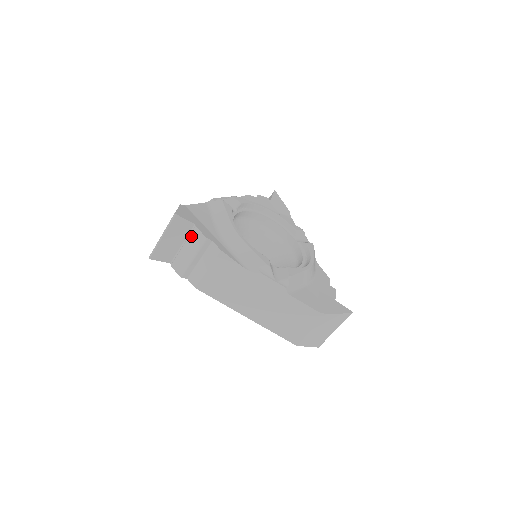
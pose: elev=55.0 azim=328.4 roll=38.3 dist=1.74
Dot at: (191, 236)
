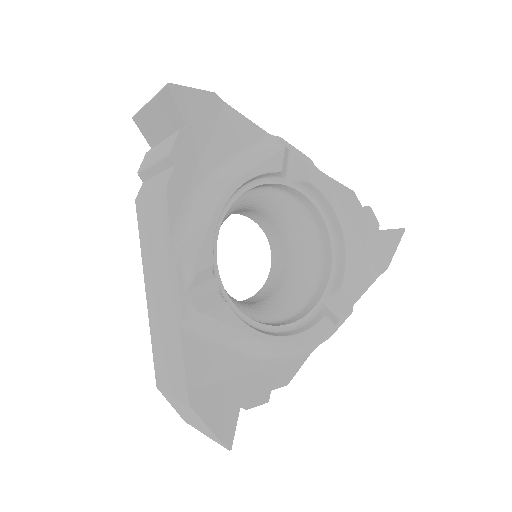
Dot at: occluded
